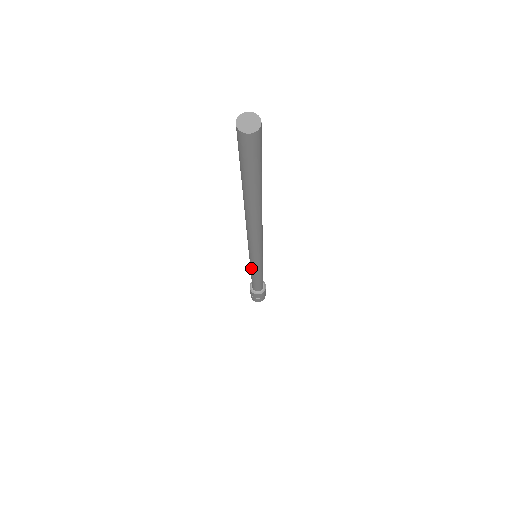
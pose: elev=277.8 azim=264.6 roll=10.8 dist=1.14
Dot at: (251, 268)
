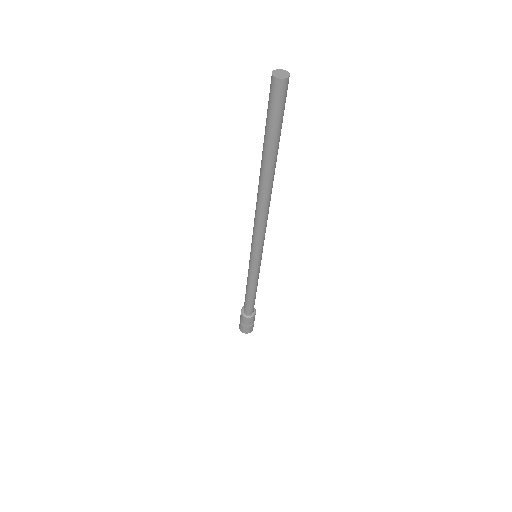
Dot at: occluded
